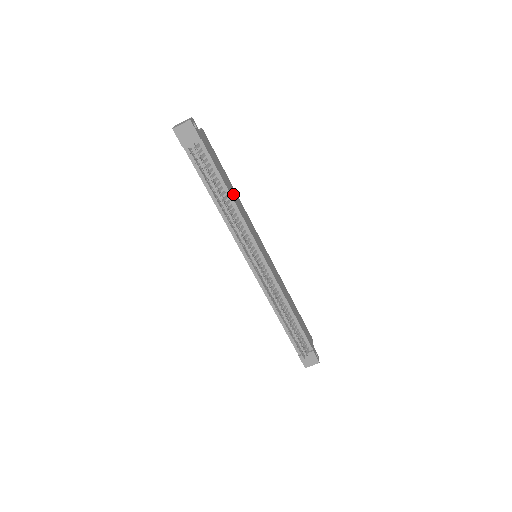
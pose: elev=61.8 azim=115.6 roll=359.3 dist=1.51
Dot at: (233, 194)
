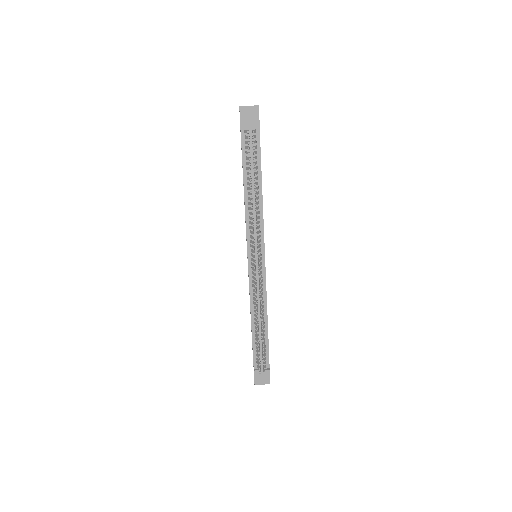
Dot at: occluded
